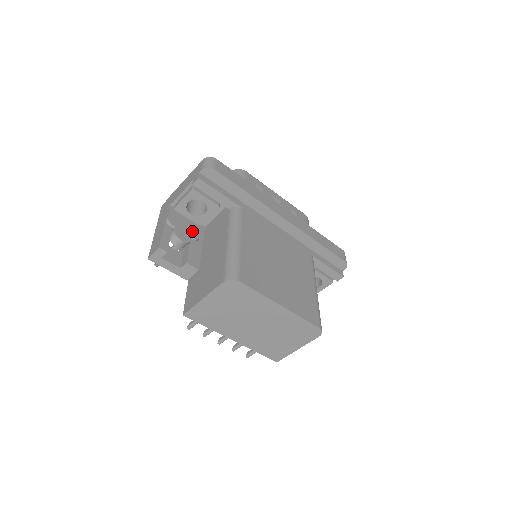
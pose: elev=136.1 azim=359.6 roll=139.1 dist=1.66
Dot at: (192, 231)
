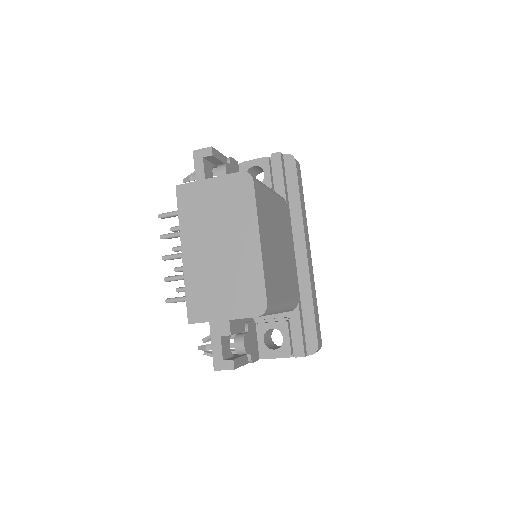
Dot at: occluded
